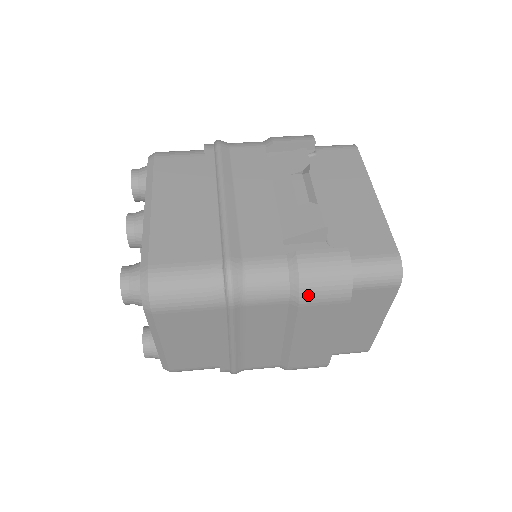
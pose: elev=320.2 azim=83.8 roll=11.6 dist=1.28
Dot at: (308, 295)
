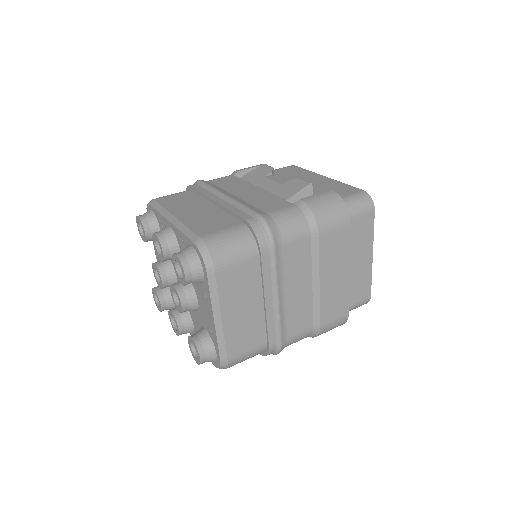
Dot at: (322, 223)
